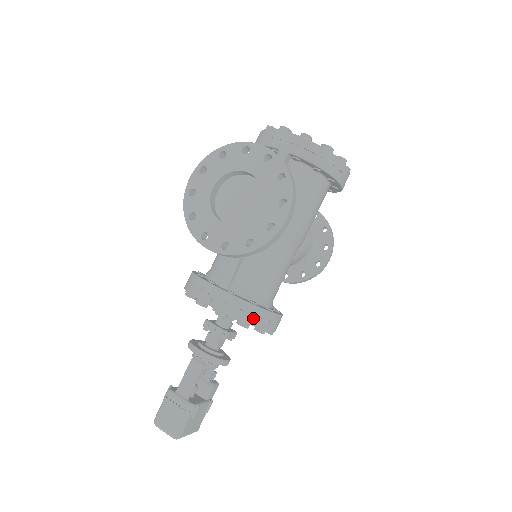
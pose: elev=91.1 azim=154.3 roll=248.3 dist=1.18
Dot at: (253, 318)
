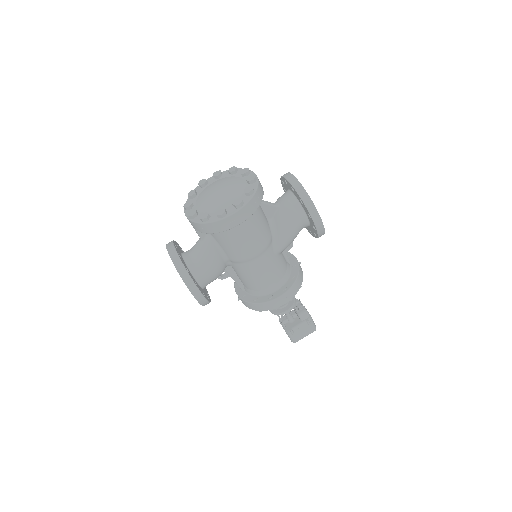
Dot at: (258, 308)
